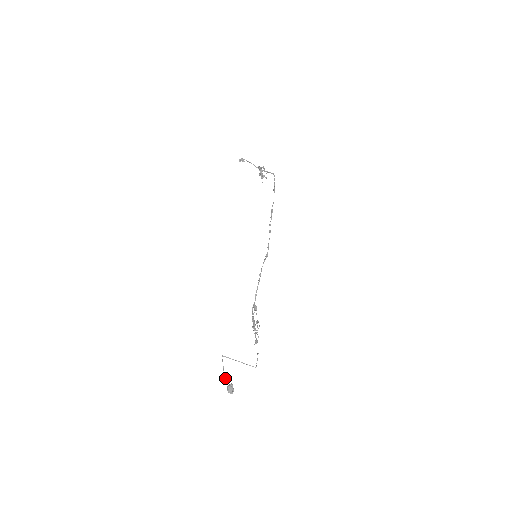
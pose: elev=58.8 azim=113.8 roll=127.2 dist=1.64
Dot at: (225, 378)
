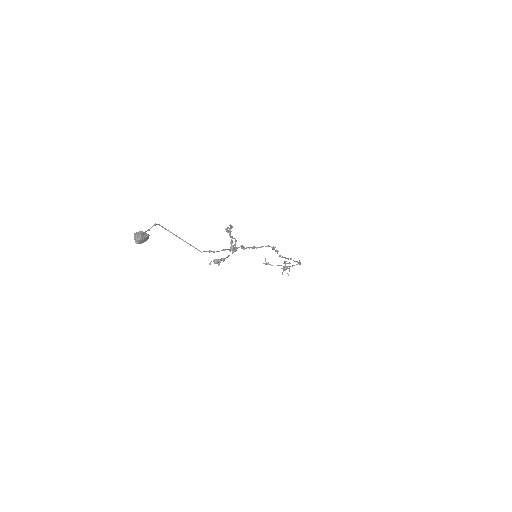
Dot at: occluded
